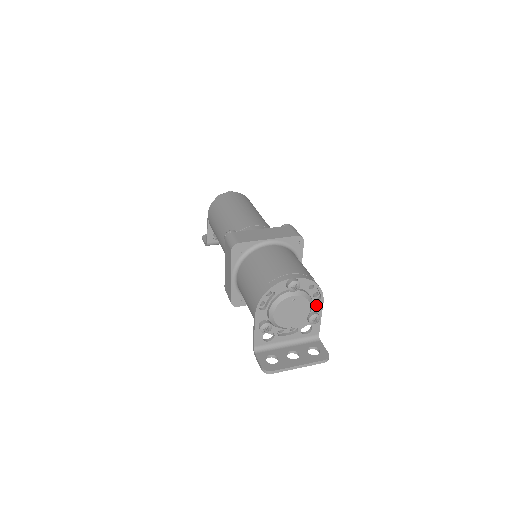
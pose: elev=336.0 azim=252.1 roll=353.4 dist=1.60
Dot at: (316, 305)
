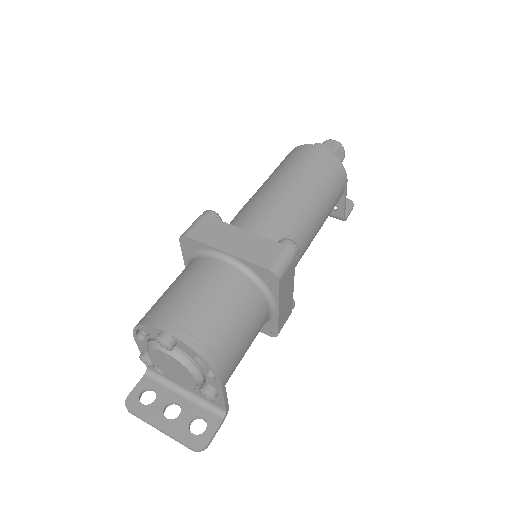
Dot at: (212, 380)
